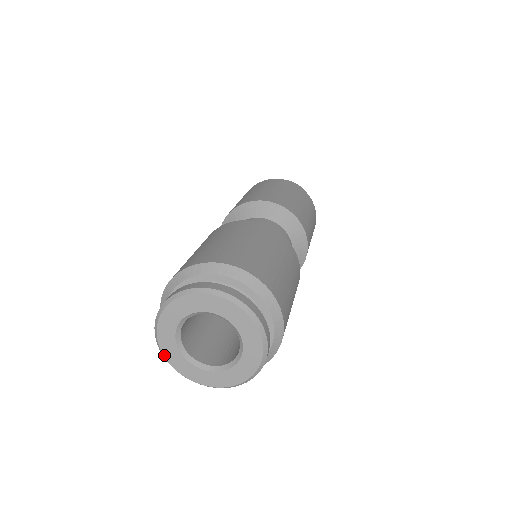
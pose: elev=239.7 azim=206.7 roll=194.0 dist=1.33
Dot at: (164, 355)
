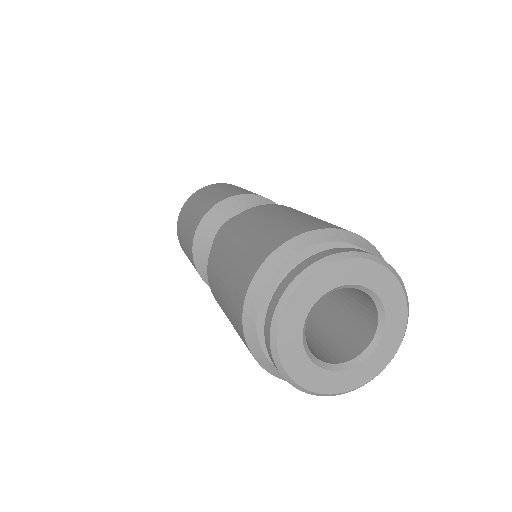
Dot at: (330, 394)
